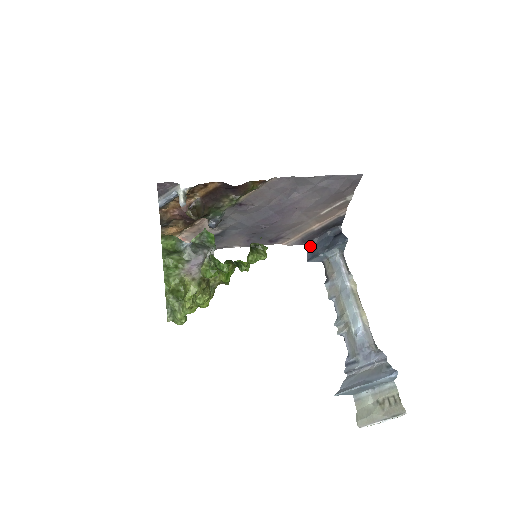
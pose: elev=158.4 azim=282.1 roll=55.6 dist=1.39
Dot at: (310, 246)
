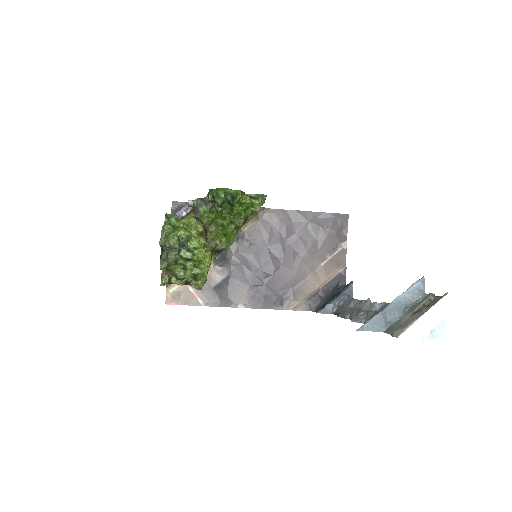
Dot at: (318, 308)
